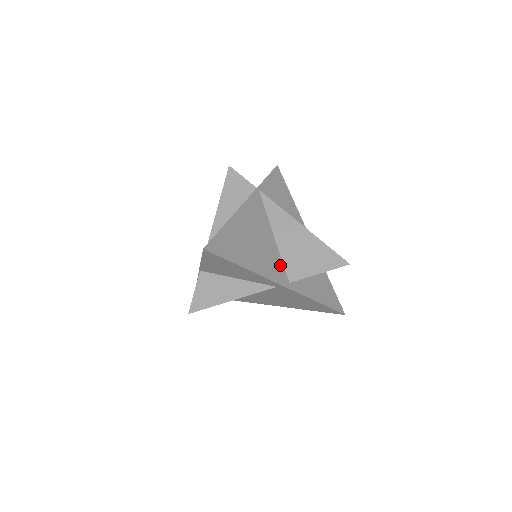
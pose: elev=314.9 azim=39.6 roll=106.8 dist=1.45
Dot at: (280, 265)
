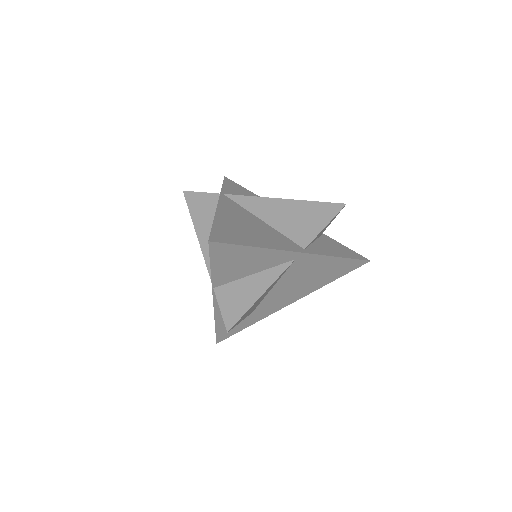
Dot at: (285, 239)
